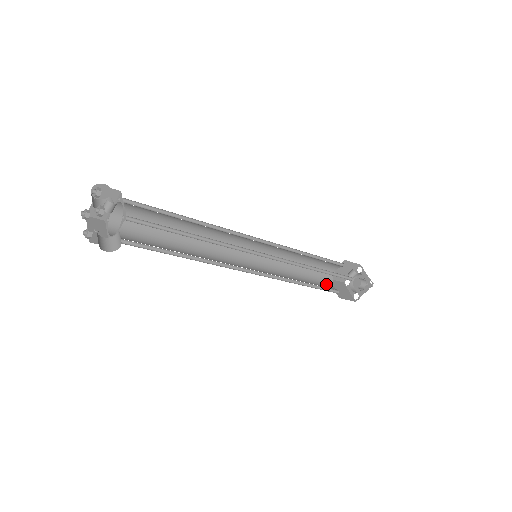
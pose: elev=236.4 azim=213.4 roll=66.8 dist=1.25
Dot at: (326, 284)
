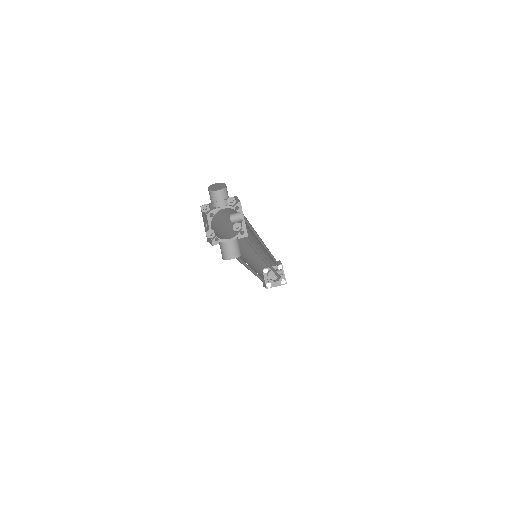
Dot at: occluded
